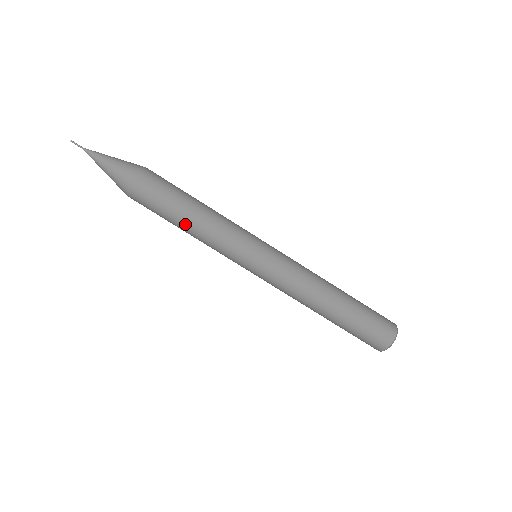
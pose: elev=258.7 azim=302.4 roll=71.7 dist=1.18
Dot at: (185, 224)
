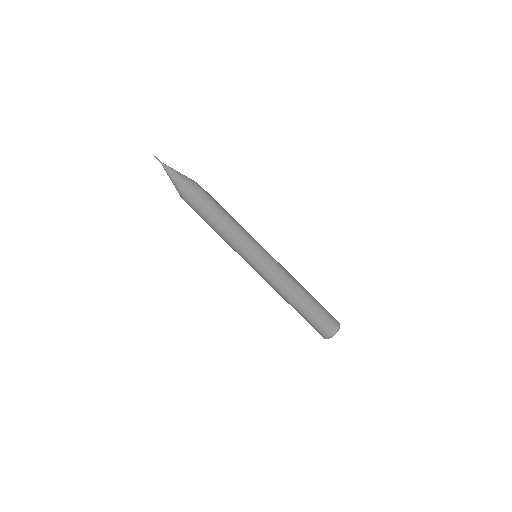
Dot at: (212, 228)
